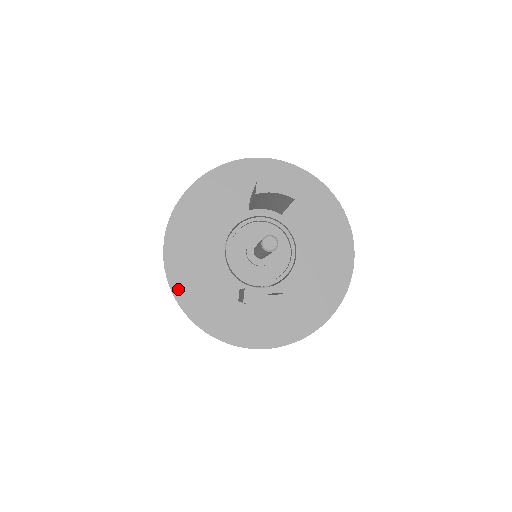
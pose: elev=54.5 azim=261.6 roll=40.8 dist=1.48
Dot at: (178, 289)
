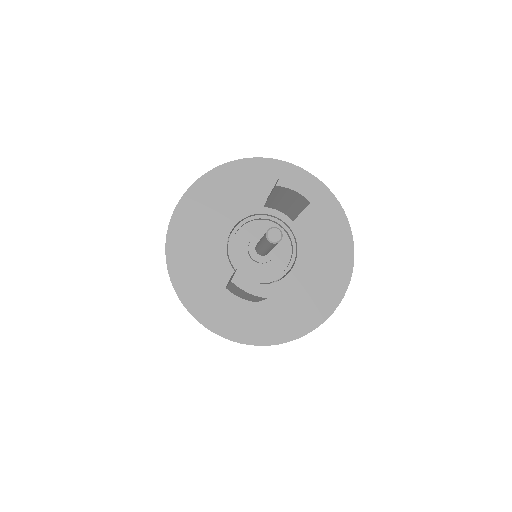
Dot at: (173, 257)
